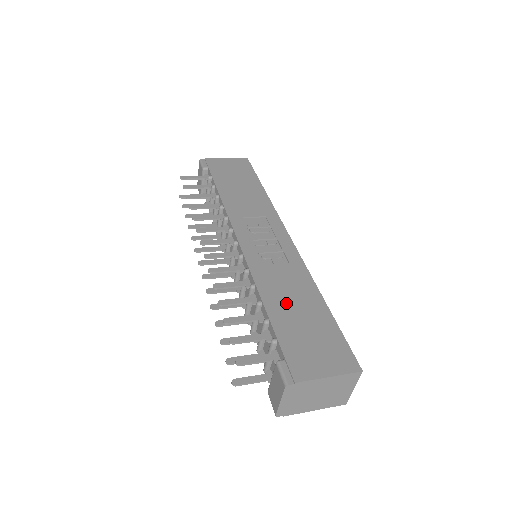
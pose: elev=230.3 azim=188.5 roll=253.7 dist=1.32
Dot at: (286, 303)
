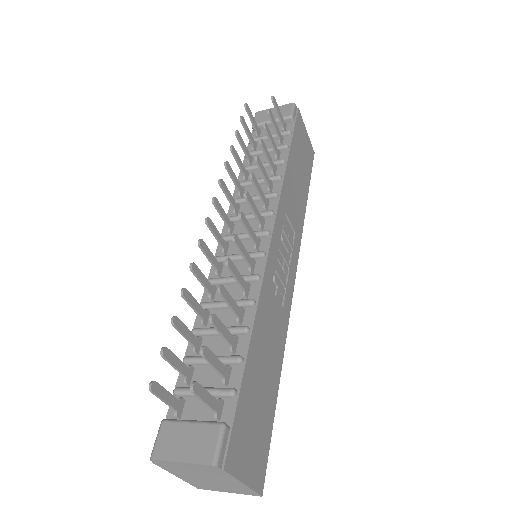
Dot at: (262, 355)
